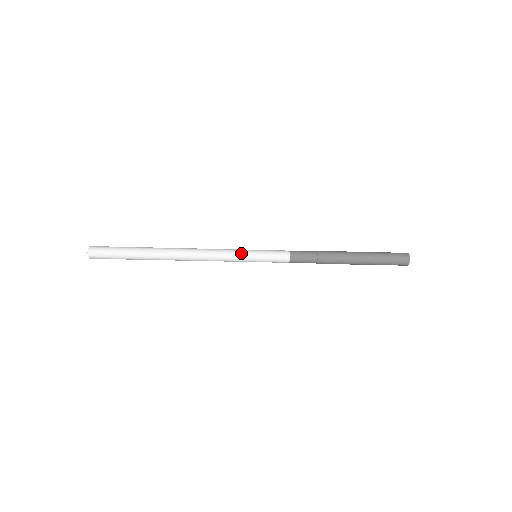
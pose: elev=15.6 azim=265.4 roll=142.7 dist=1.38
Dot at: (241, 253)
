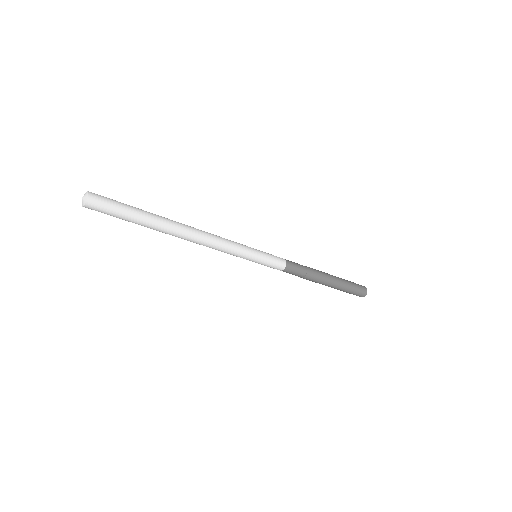
Dot at: (247, 250)
